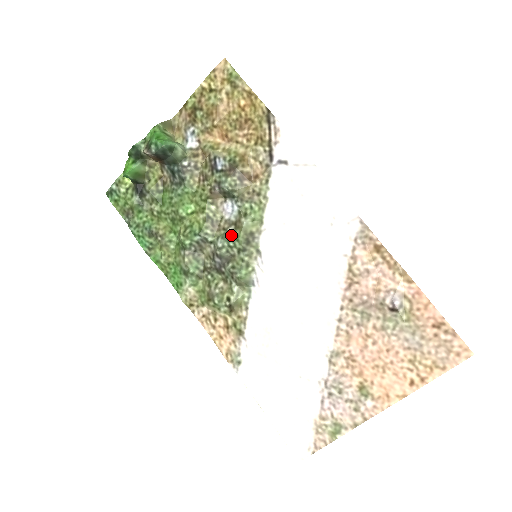
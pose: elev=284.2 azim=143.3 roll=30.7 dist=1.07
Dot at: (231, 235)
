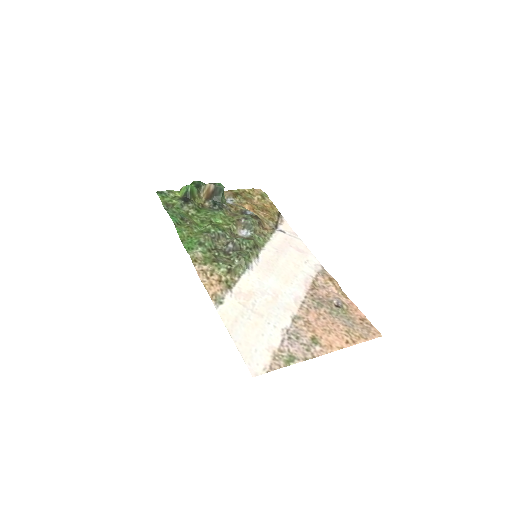
Dot at: (245, 239)
